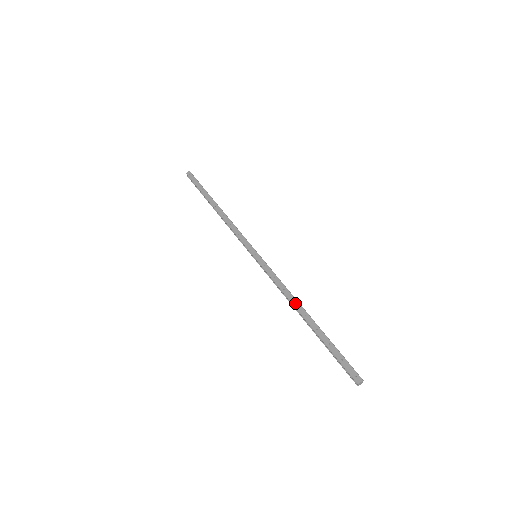
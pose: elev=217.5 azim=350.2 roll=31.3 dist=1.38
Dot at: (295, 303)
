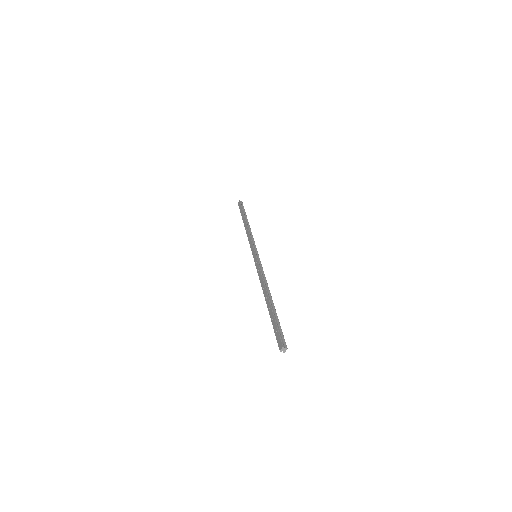
Dot at: (263, 289)
